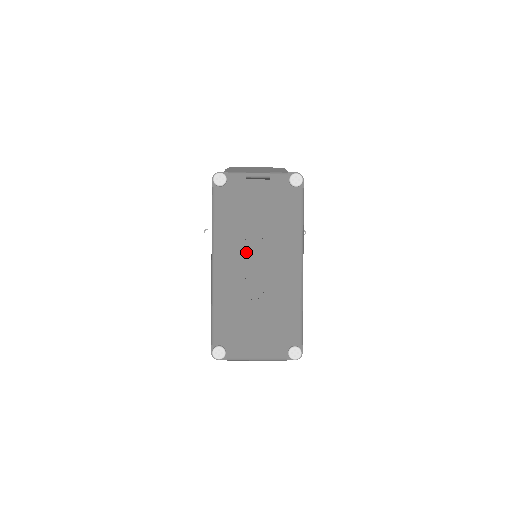
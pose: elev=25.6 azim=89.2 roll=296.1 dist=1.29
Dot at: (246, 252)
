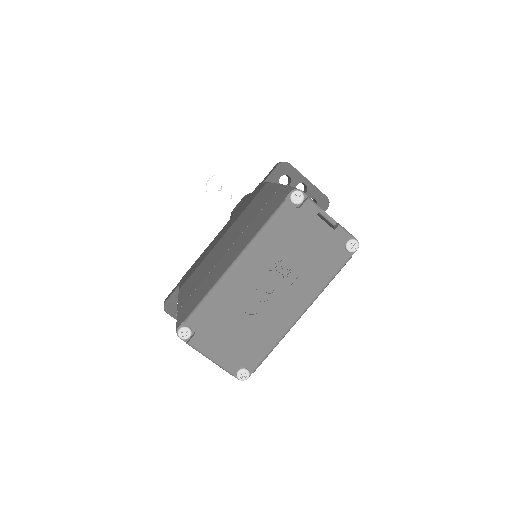
Dot at: (270, 272)
